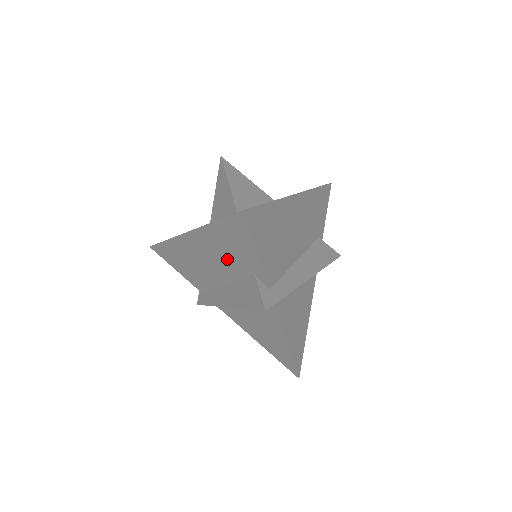
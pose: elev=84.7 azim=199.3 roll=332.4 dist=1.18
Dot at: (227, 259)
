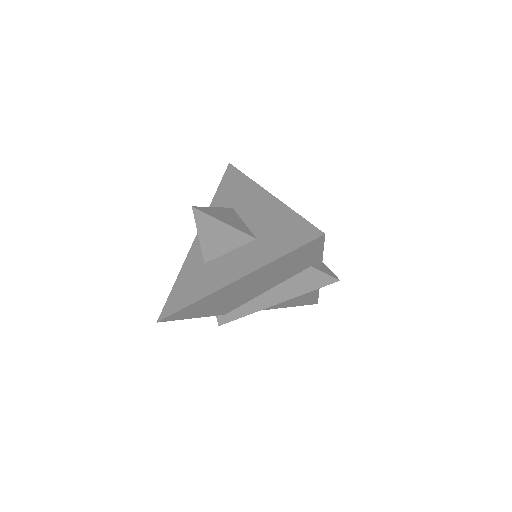
Dot at: occluded
